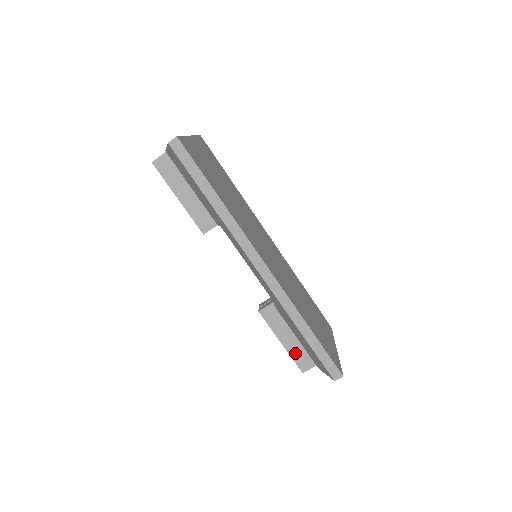
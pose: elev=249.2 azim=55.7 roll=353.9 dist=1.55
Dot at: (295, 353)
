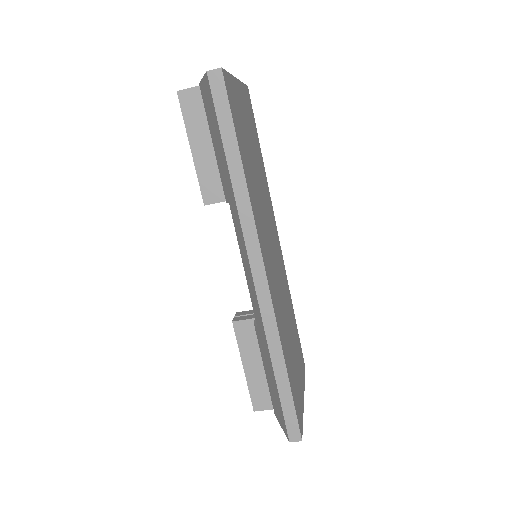
Dot at: (255, 386)
